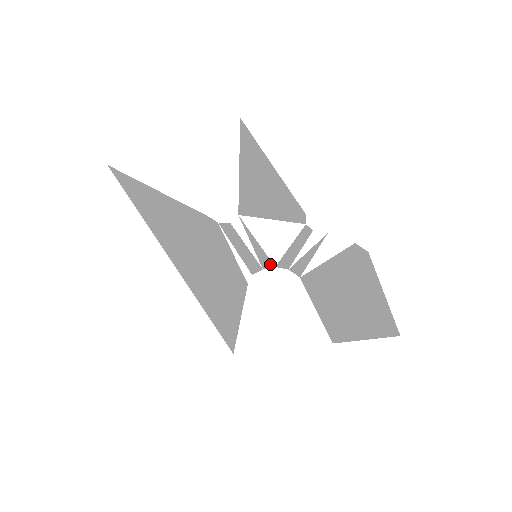
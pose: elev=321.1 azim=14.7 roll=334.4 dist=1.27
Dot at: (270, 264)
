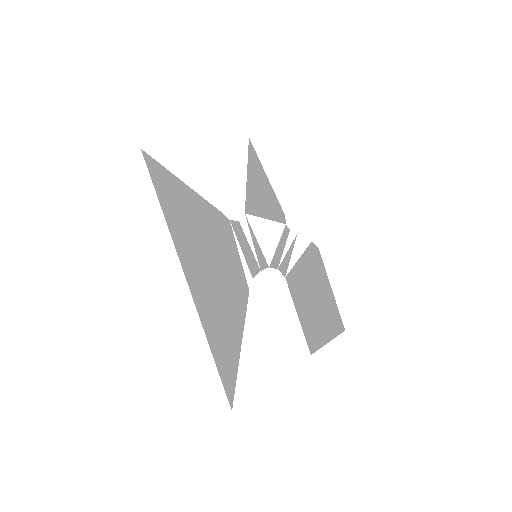
Dot at: (265, 264)
